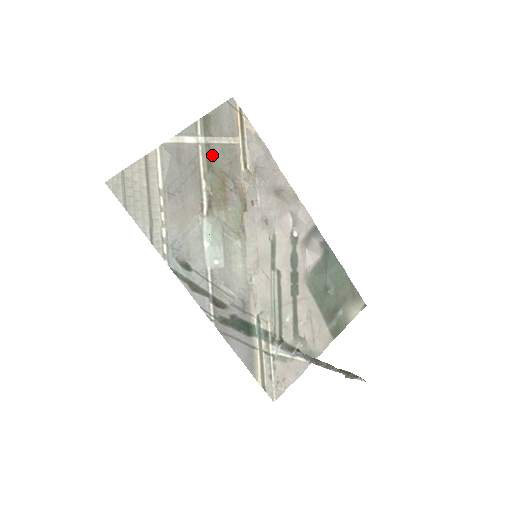
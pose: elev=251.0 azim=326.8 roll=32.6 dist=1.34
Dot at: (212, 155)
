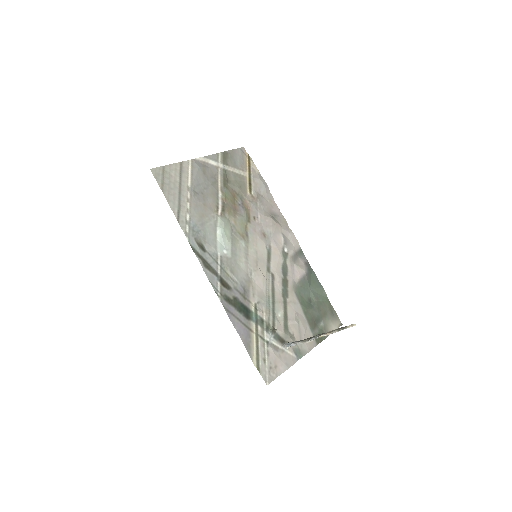
Dot at: (227, 178)
